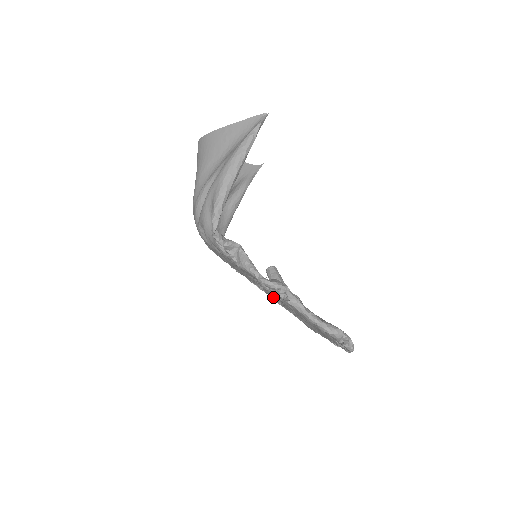
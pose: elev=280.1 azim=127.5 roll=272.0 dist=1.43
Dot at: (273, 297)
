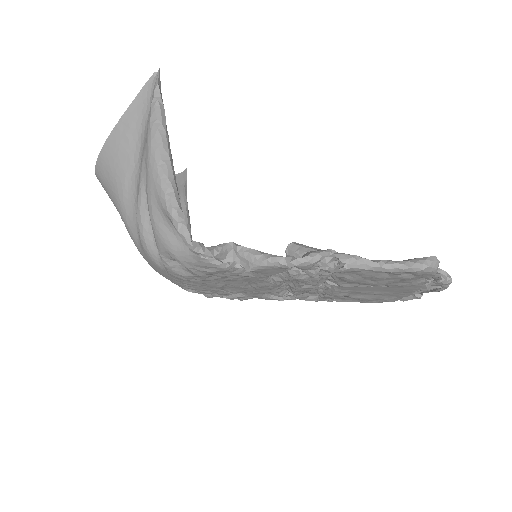
Dot at: (306, 295)
